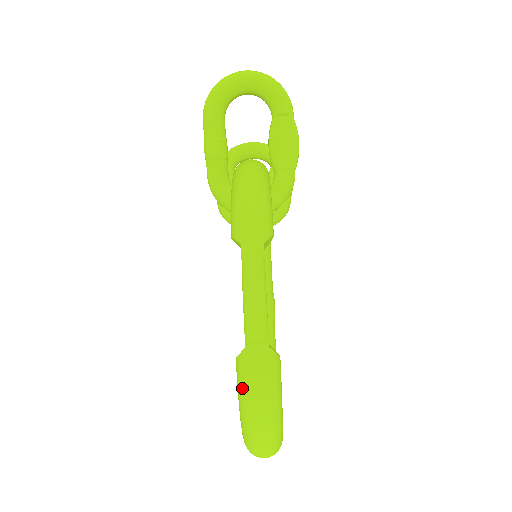
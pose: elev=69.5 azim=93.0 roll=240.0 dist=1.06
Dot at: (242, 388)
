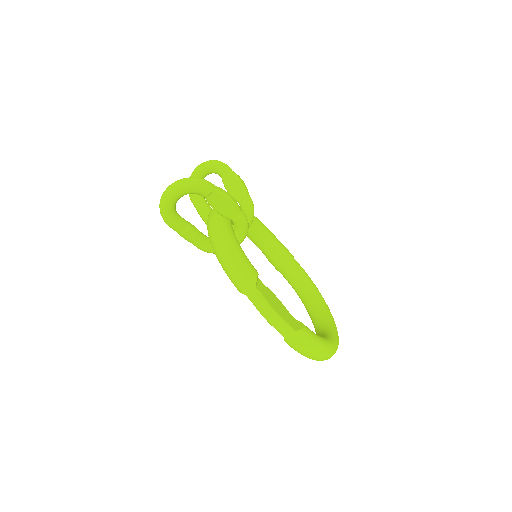
Dot at: (297, 351)
